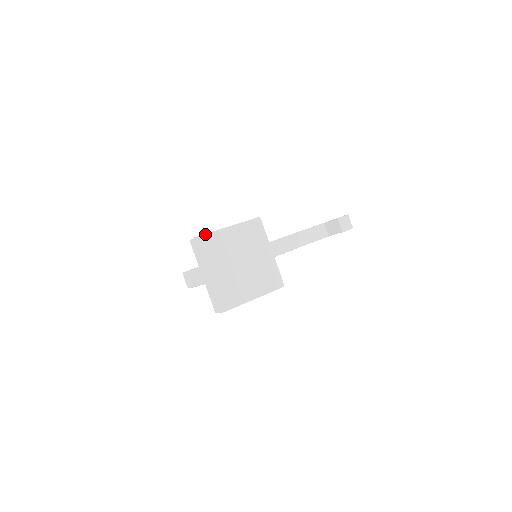
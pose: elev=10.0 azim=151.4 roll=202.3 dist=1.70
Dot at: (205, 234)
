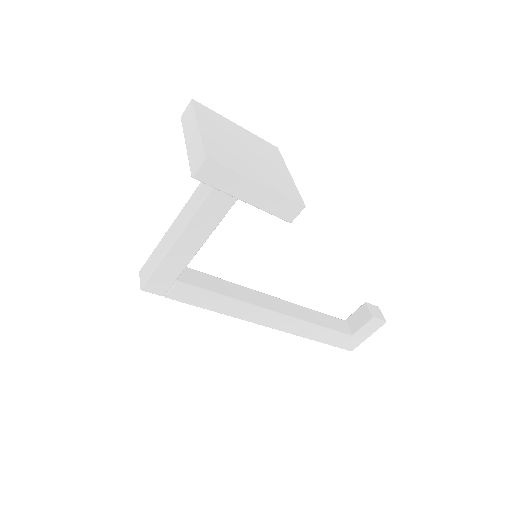
Dot at: (205, 106)
